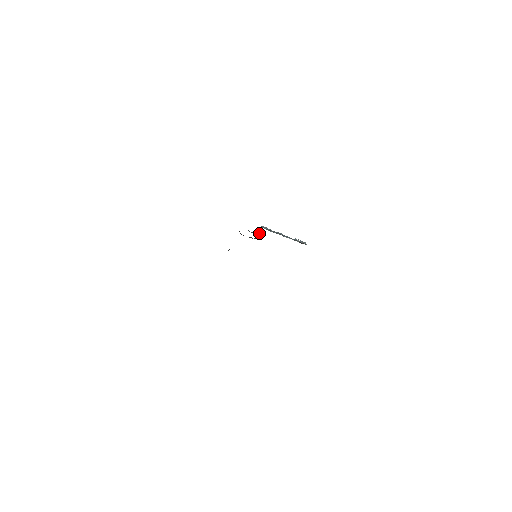
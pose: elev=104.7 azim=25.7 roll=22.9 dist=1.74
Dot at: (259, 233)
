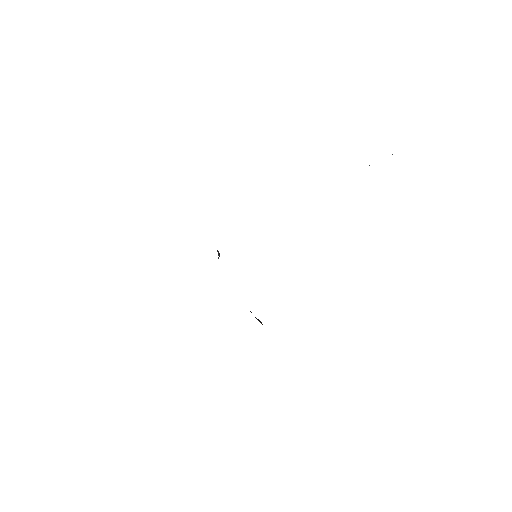
Dot at: occluded
